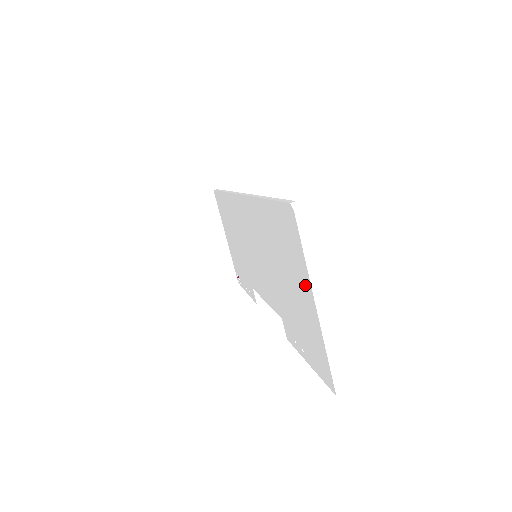
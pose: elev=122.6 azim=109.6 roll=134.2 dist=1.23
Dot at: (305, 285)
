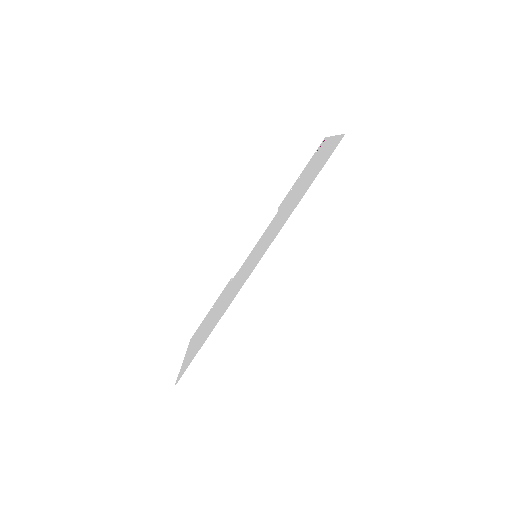
Dot at: (187, 357)
